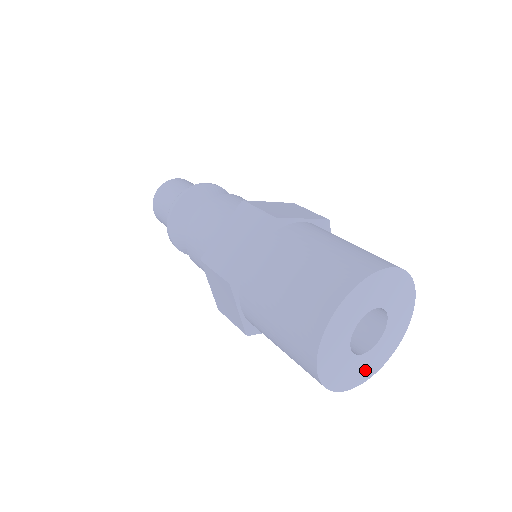
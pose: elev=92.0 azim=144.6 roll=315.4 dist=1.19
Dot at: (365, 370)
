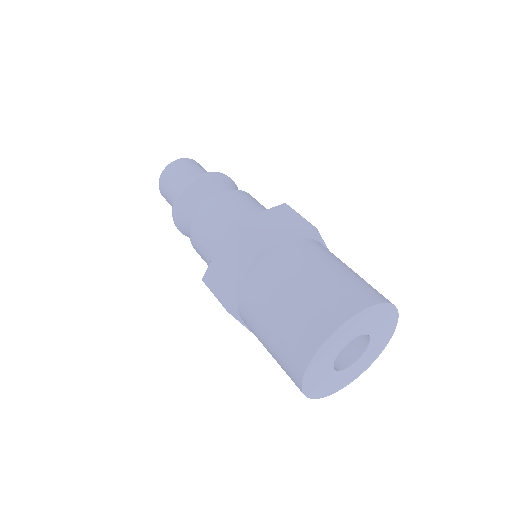
Dot at: (355, 372)
